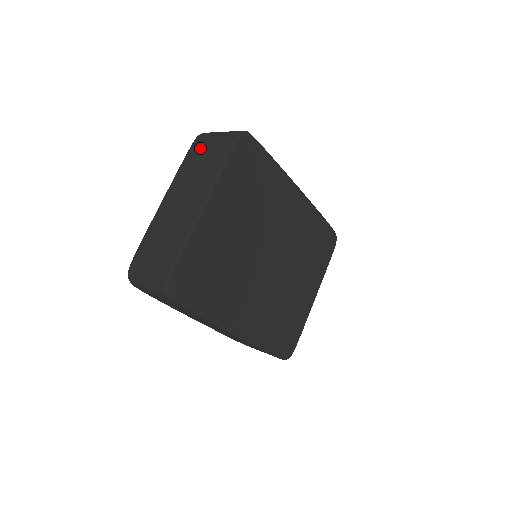
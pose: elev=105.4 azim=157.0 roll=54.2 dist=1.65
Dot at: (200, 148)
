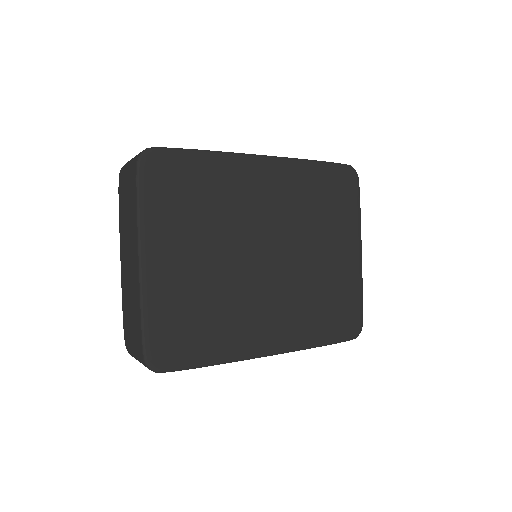
Dot at: (122, 189)
